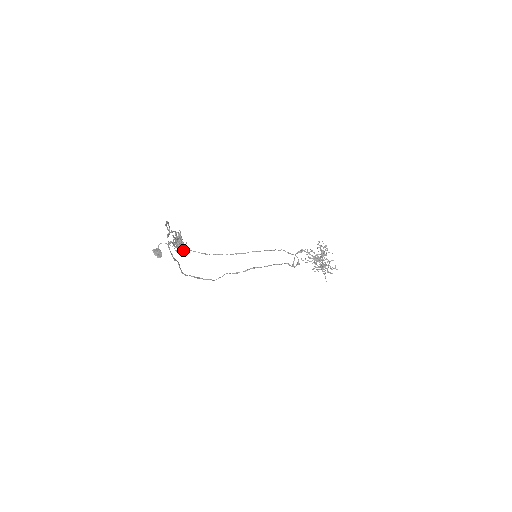
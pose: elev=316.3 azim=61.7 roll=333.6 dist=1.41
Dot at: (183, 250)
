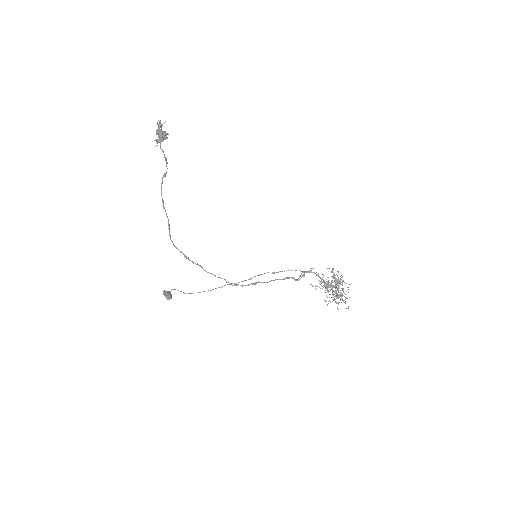
Dot at: (163, 137)
